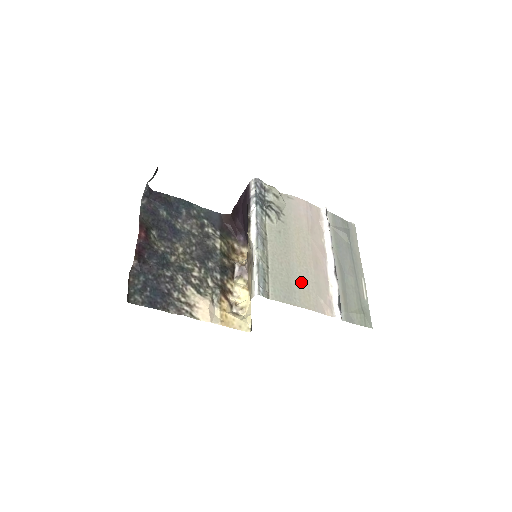
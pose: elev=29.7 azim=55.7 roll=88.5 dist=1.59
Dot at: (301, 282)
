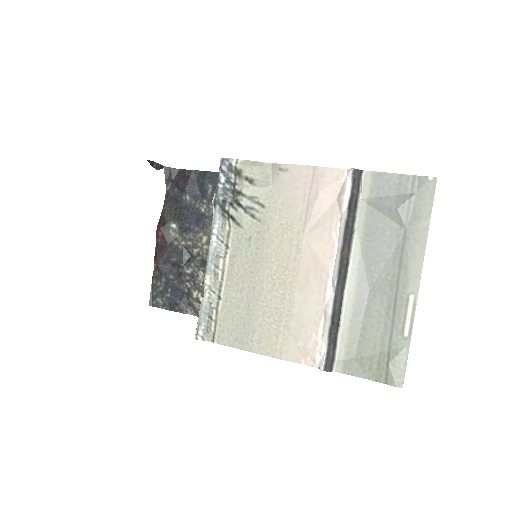
Dot at: (268, 316)
